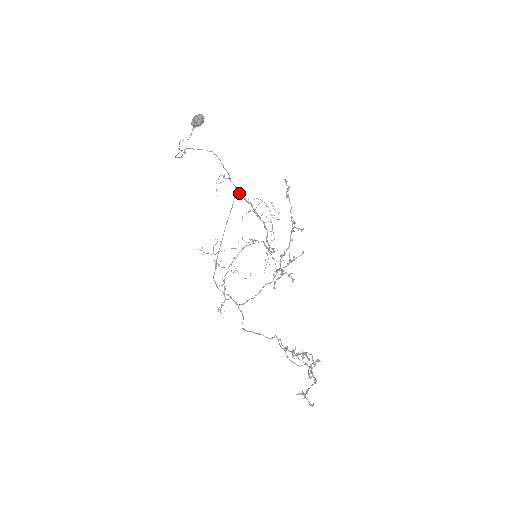
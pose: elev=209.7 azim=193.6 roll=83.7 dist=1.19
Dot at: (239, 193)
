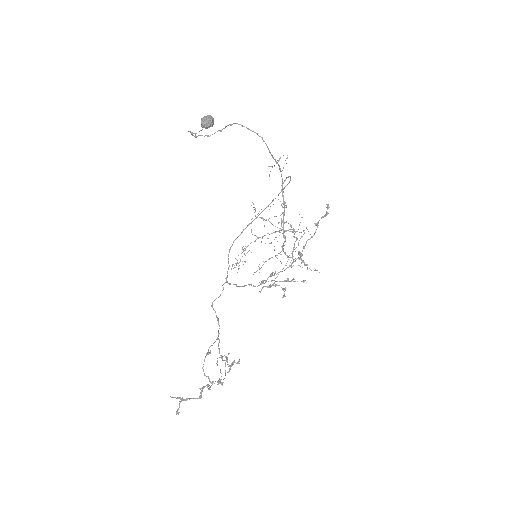
Dot at: (282, 187)
